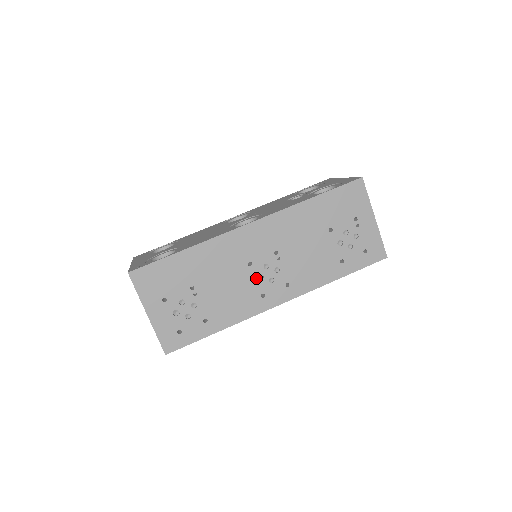
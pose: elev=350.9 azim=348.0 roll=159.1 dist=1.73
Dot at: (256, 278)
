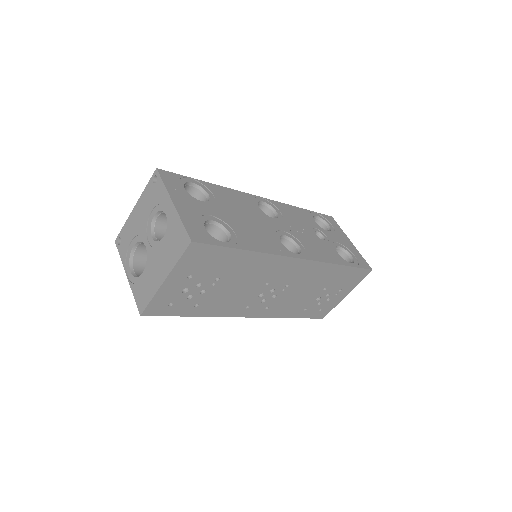
Dot at: (258, 295)
